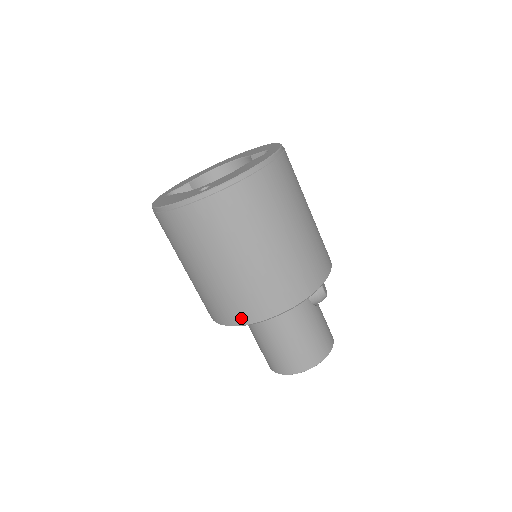
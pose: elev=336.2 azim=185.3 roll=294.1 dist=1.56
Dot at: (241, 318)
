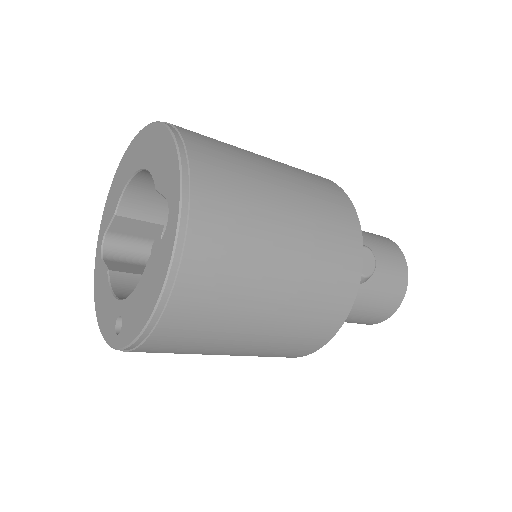
Dot at: occluded
